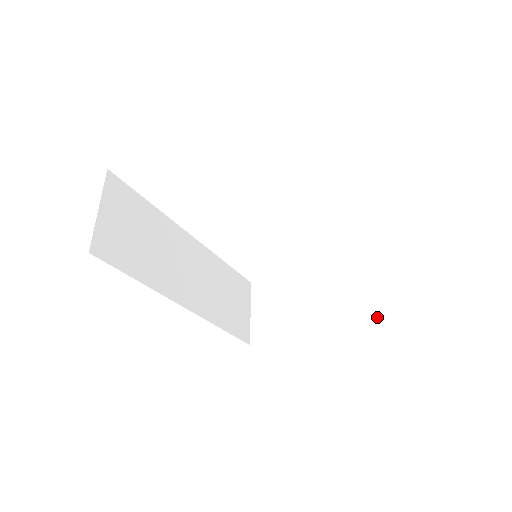
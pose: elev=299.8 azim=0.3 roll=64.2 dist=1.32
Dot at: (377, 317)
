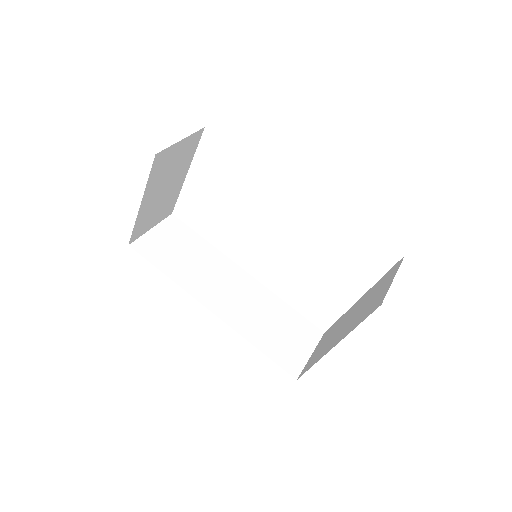
Dot at: (377, 305)
